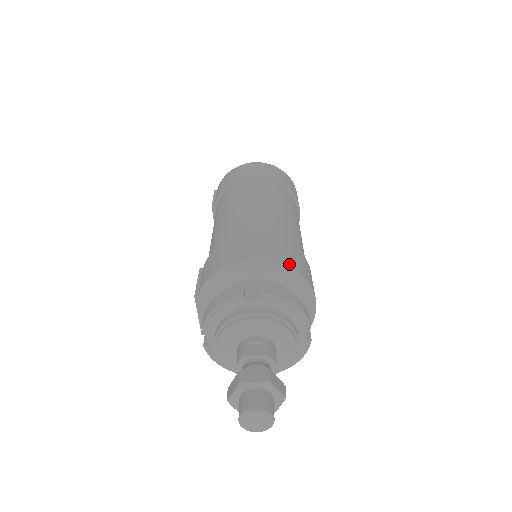
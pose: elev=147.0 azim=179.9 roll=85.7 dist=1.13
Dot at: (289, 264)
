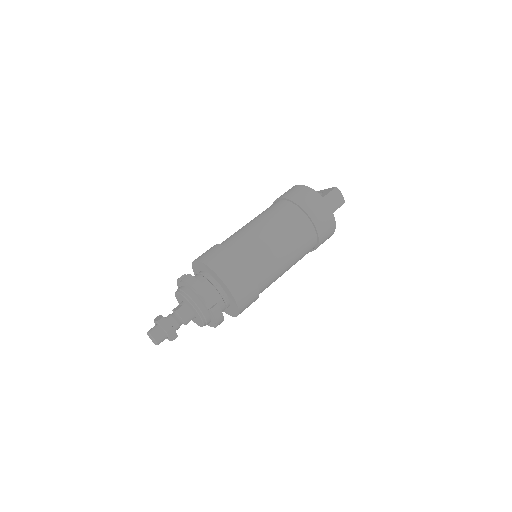
Dot at: (209, 264)
